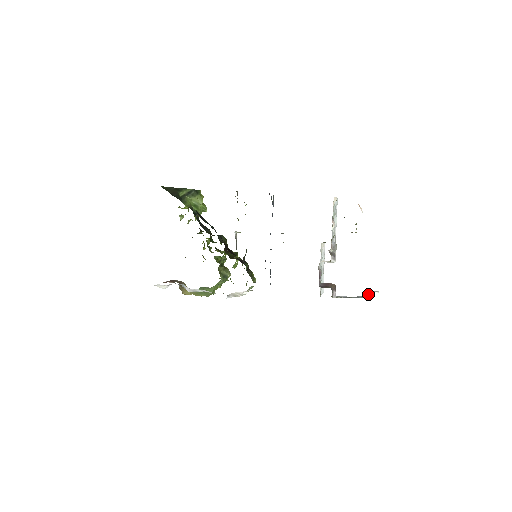
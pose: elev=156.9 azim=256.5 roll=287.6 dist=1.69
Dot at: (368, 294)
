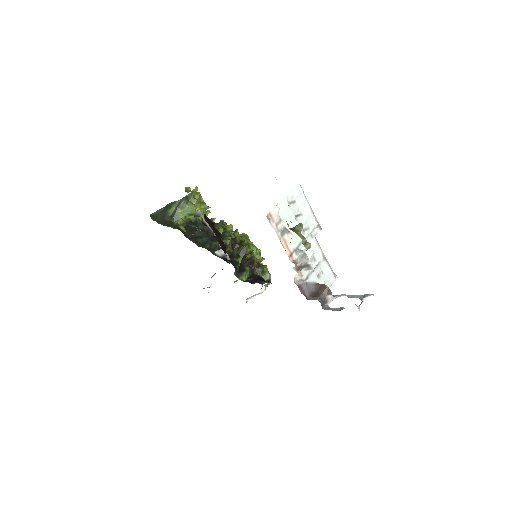
Dot at: (362, 299)
